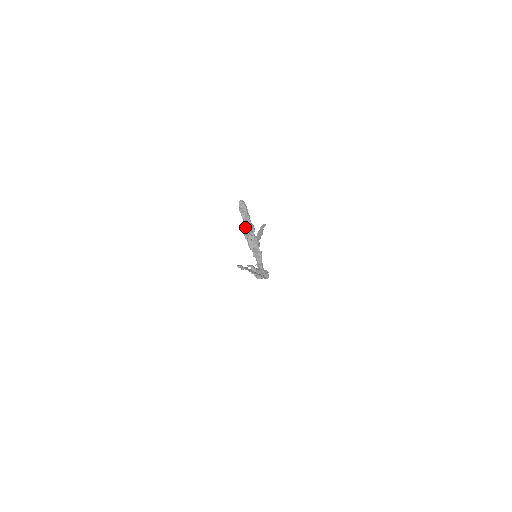
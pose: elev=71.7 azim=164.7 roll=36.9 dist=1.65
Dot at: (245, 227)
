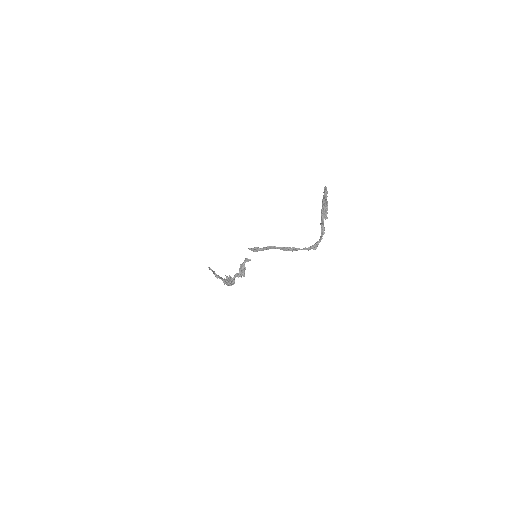
Dot at: (326, 202)
